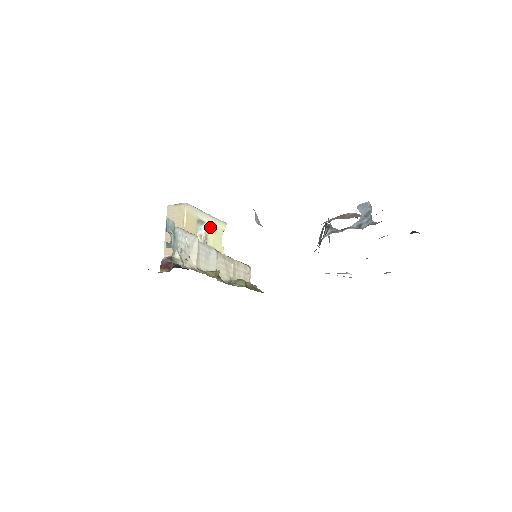
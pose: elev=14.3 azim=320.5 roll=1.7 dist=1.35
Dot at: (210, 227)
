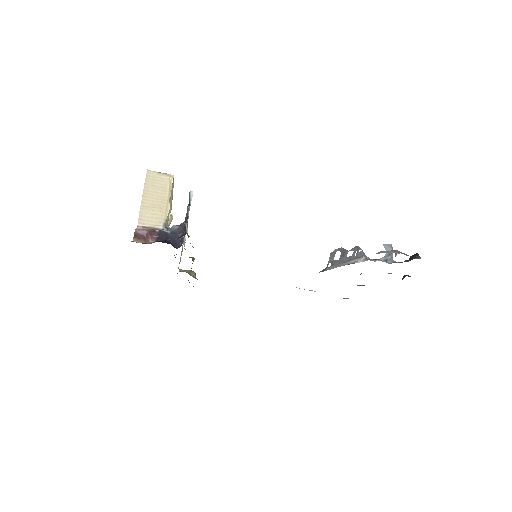
Dot at: (170, 207)
